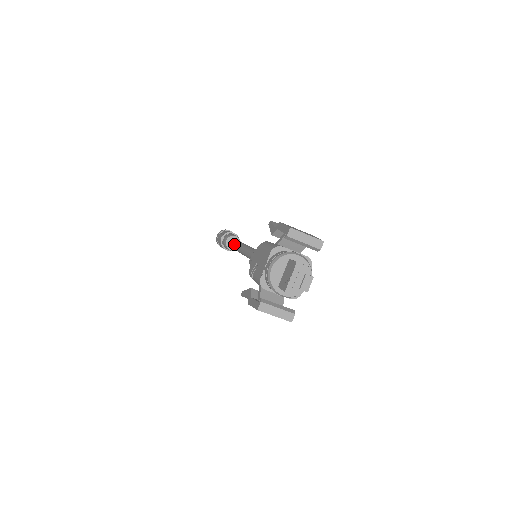
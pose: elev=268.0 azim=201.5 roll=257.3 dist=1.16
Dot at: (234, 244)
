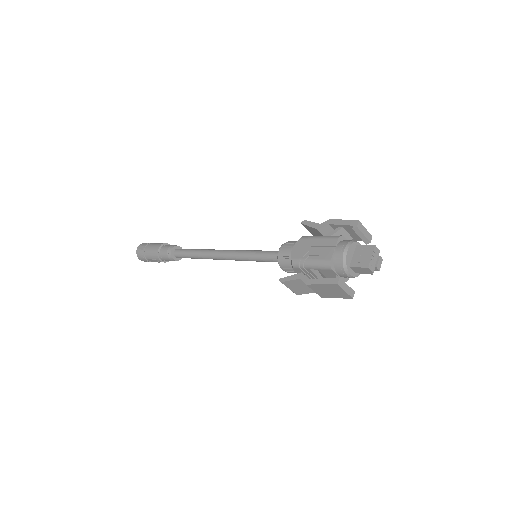
Dot at: (194, 251)
